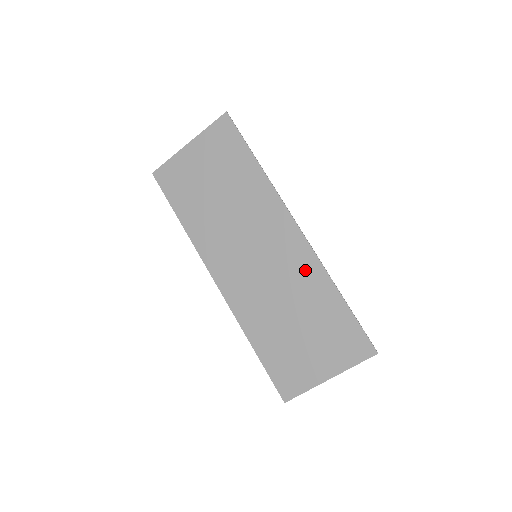
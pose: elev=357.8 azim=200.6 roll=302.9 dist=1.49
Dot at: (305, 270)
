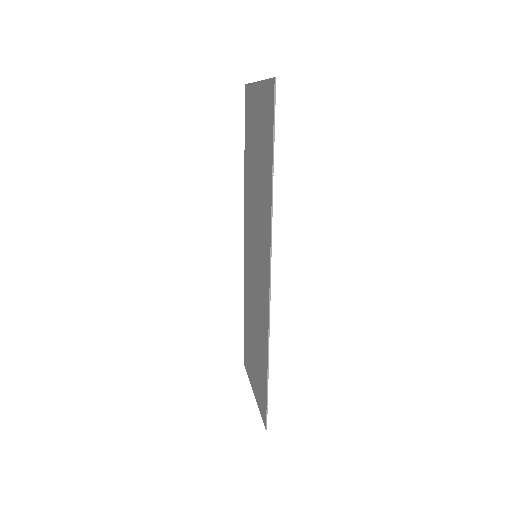
Dot at: (263, 314)
